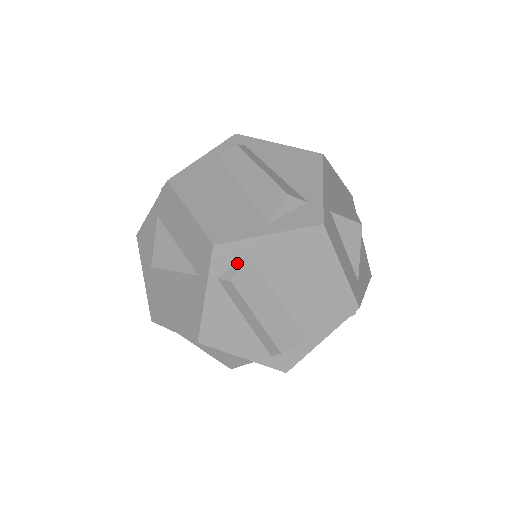
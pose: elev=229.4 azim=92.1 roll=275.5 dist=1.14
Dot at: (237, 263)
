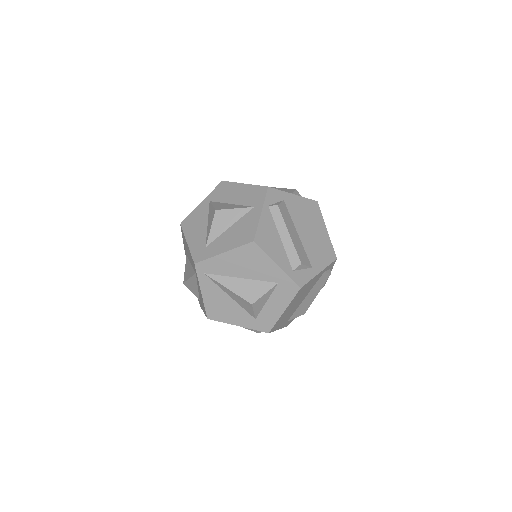
Dot at: (278, 202)
